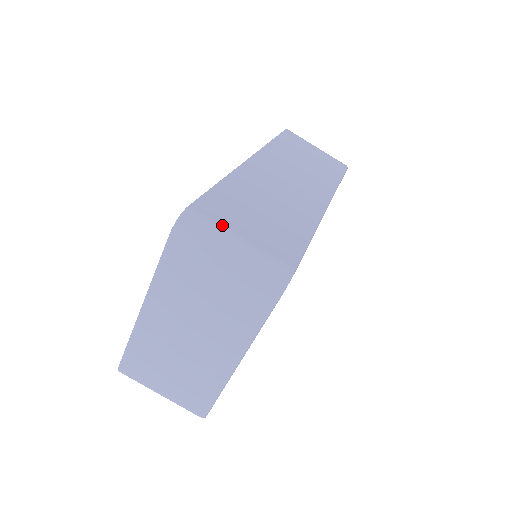
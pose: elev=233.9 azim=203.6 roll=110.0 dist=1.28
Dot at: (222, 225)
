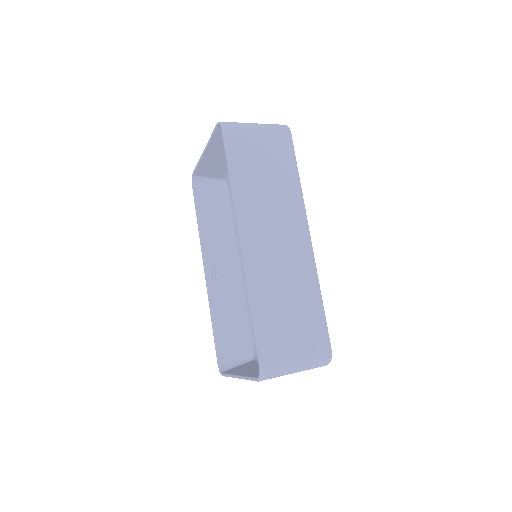
Dot at: (284, 360)
